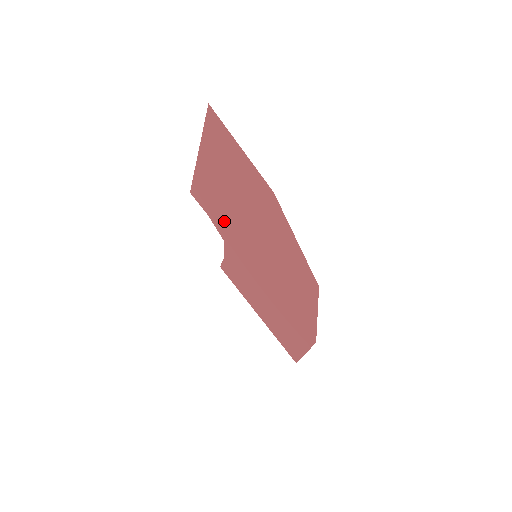
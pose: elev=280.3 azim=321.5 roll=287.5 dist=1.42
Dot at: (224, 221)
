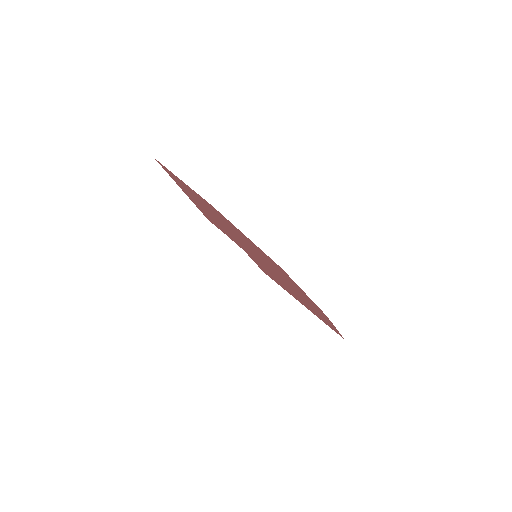
Dot at: (229, 235)
